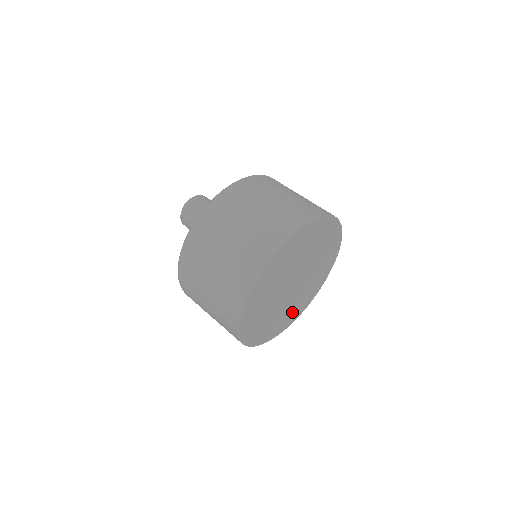
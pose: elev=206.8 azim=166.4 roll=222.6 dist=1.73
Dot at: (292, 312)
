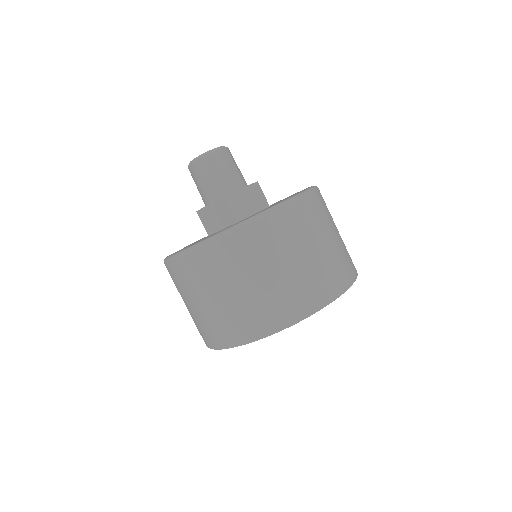
Dot at: occluded
